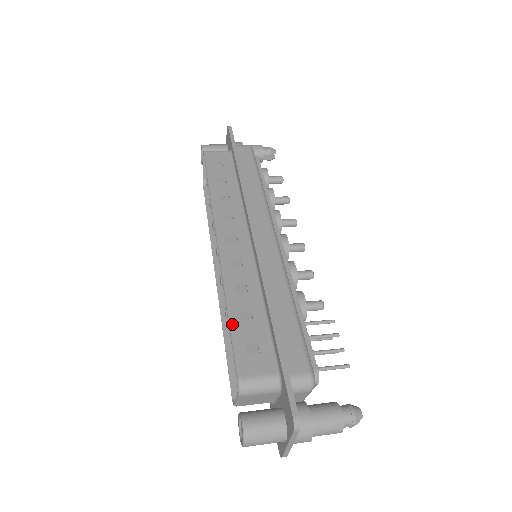
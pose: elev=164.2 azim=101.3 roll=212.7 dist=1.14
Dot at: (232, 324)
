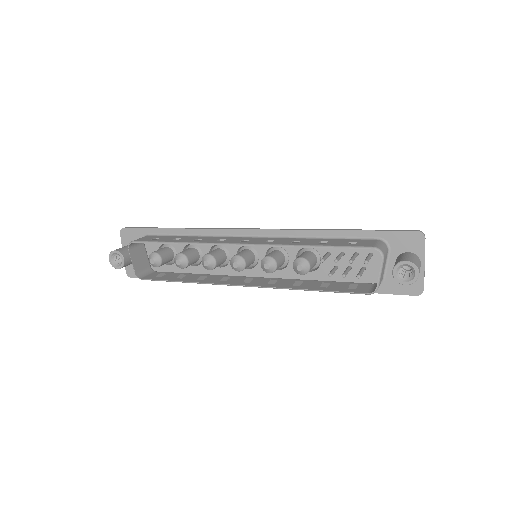
Dot at: (326, 245)
